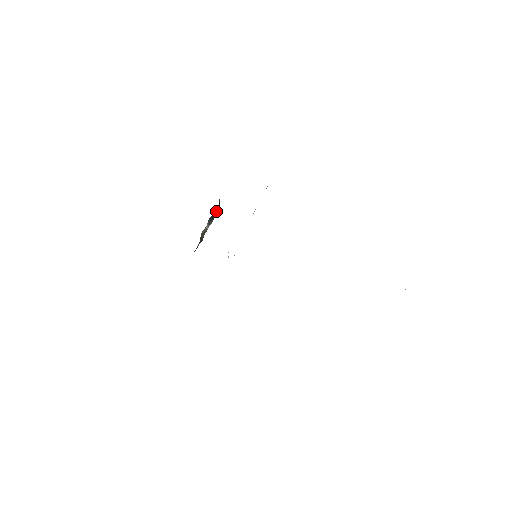
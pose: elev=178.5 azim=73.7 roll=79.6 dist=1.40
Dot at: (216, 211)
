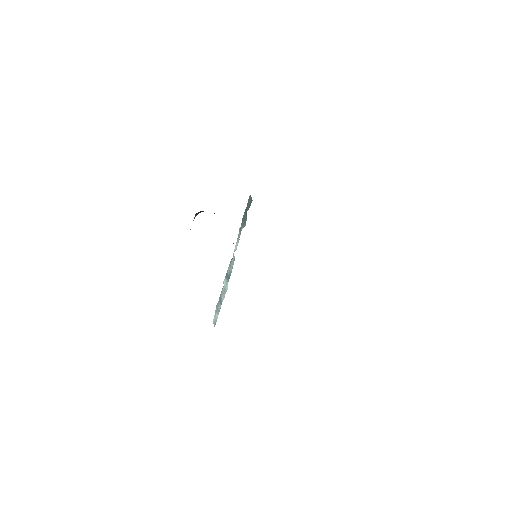
Dot at: occluded
